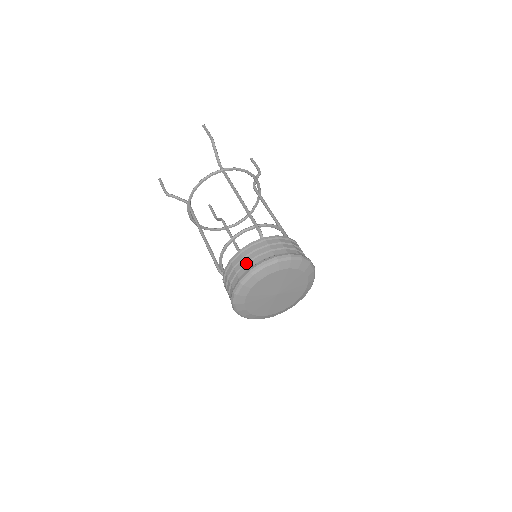
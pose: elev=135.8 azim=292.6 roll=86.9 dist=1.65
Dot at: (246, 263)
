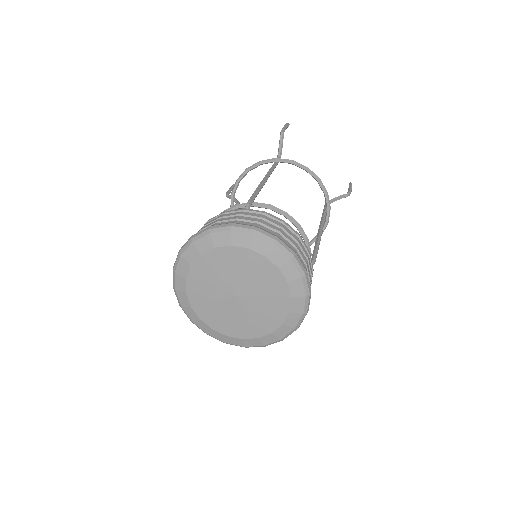
Dot at: occluded
